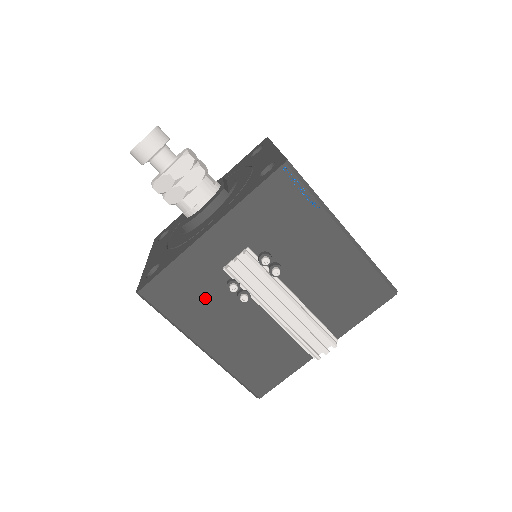
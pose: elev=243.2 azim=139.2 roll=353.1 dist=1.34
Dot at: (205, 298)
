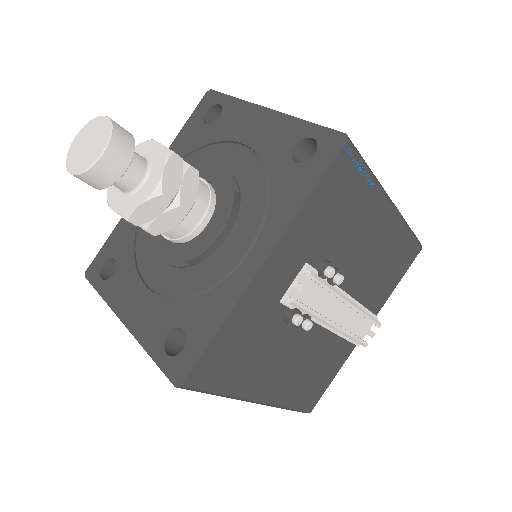
Dot at: (260, 346)
